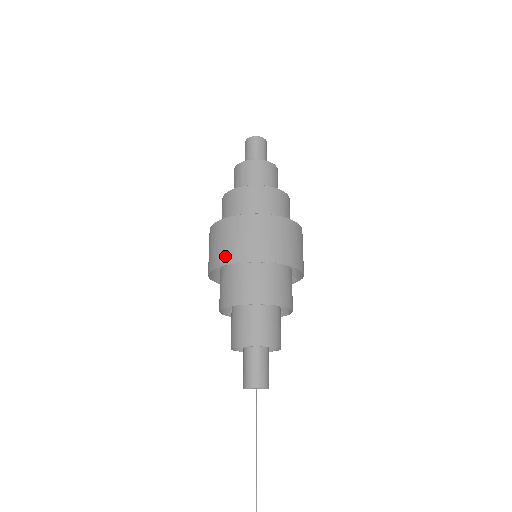
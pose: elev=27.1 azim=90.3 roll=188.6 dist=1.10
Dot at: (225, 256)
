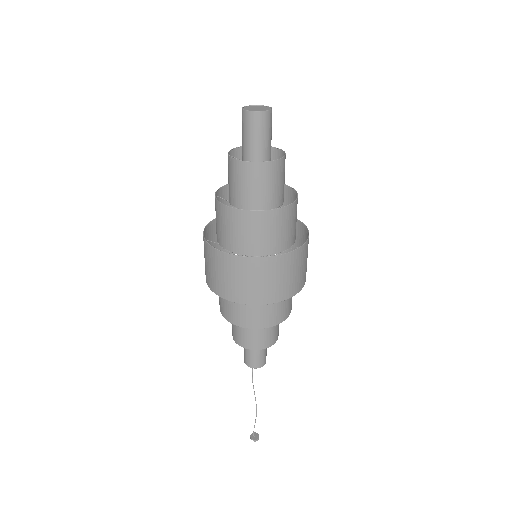
Dot at: (277, 295)
